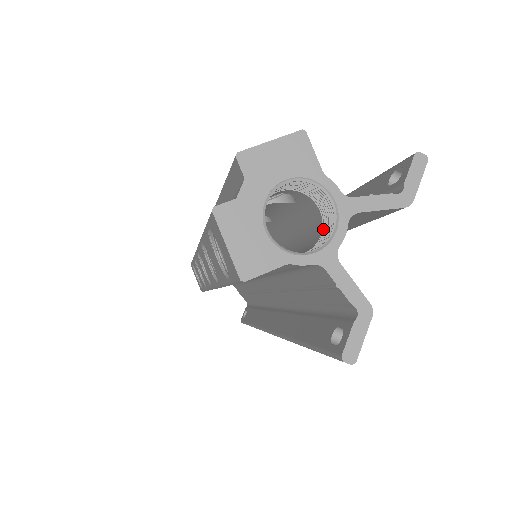
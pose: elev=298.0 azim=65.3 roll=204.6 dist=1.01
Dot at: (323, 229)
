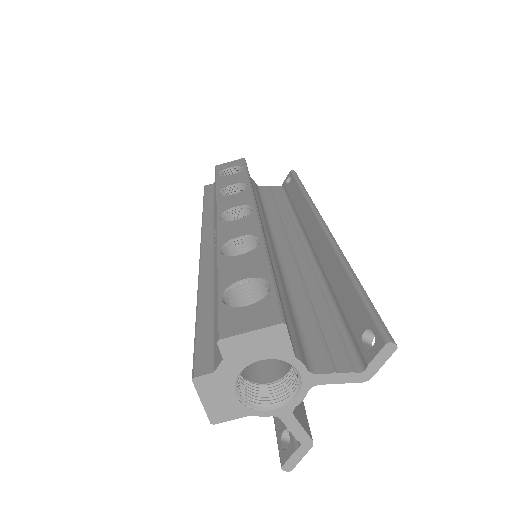
Dot at: (292, 369)
